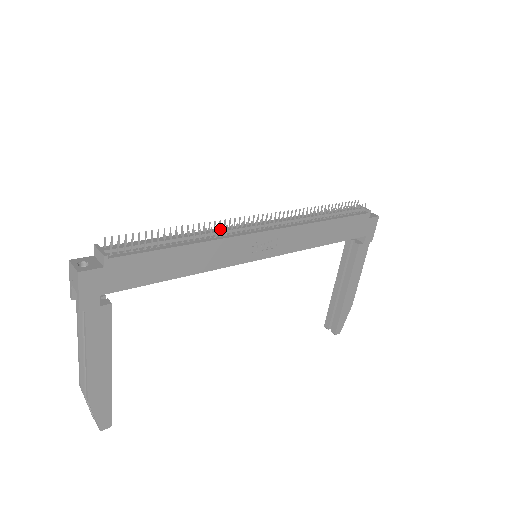
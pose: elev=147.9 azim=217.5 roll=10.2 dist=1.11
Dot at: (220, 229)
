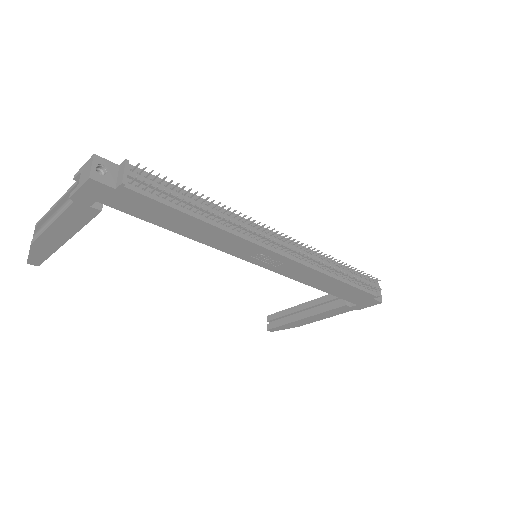
Dot at: (244, 223)
